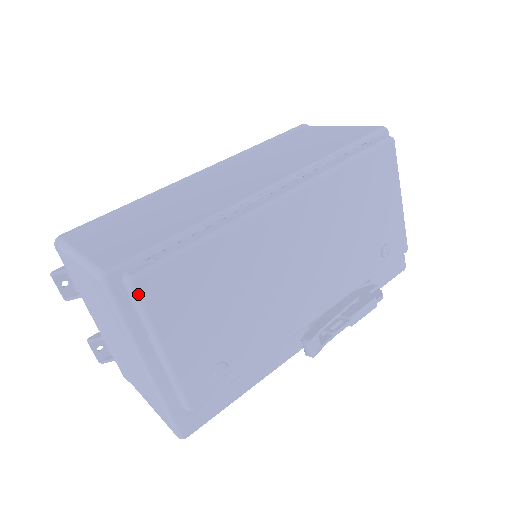
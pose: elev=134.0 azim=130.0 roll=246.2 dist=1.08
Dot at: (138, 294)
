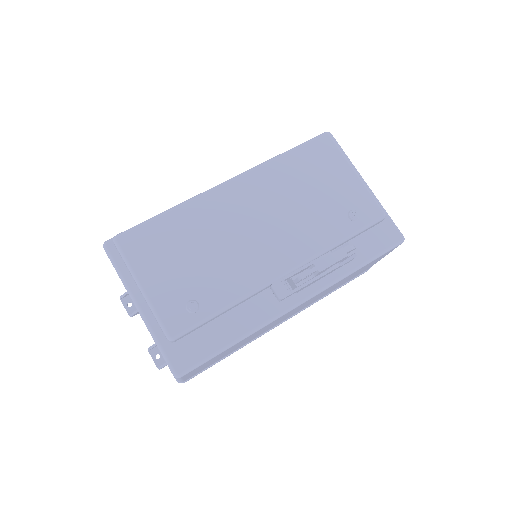
Dot at: (119, 245)
